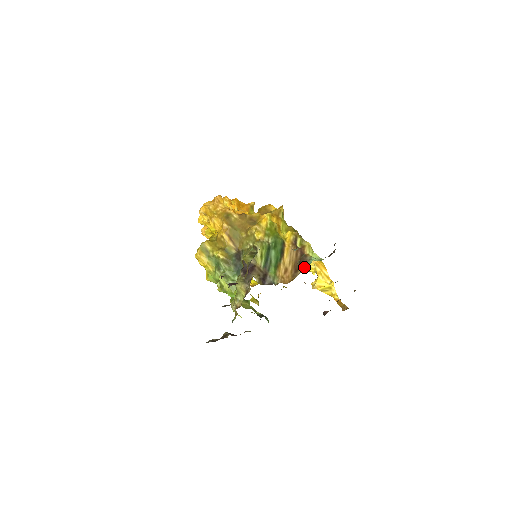
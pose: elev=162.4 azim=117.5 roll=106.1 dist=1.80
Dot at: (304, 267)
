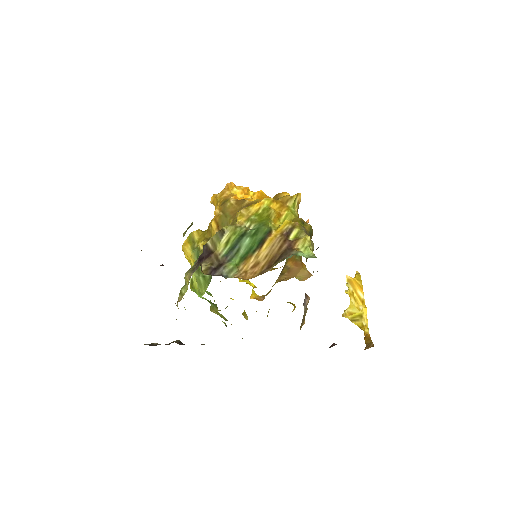
Dot at: (279, 262)
